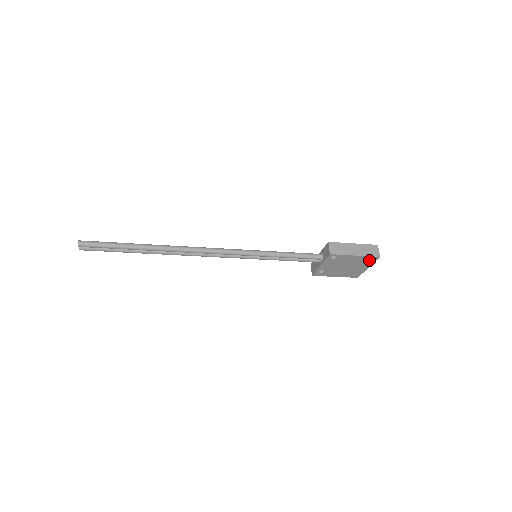
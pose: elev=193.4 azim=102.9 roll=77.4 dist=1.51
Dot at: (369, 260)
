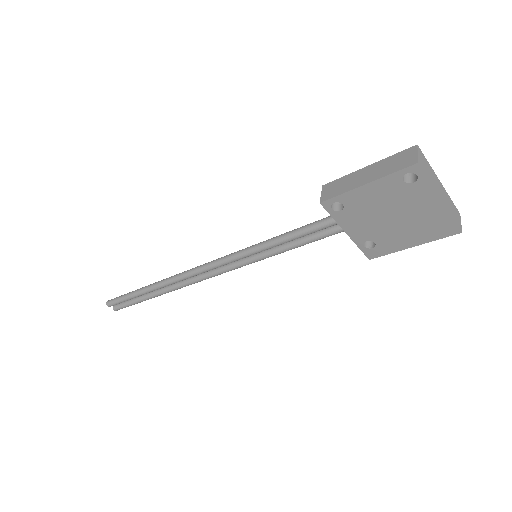
Dot at: (412, 182)
